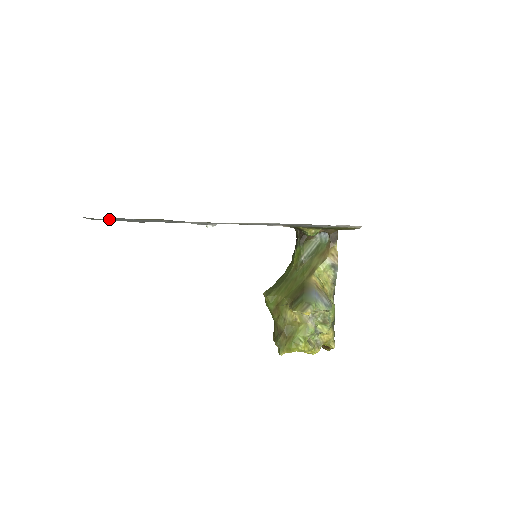
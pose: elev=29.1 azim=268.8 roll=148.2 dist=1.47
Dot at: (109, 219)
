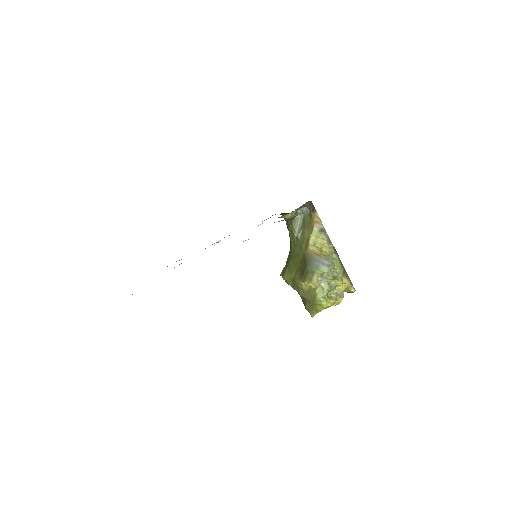
Dot at: occluded
